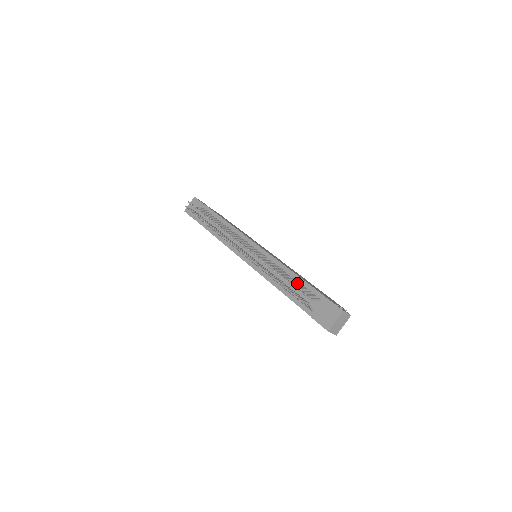
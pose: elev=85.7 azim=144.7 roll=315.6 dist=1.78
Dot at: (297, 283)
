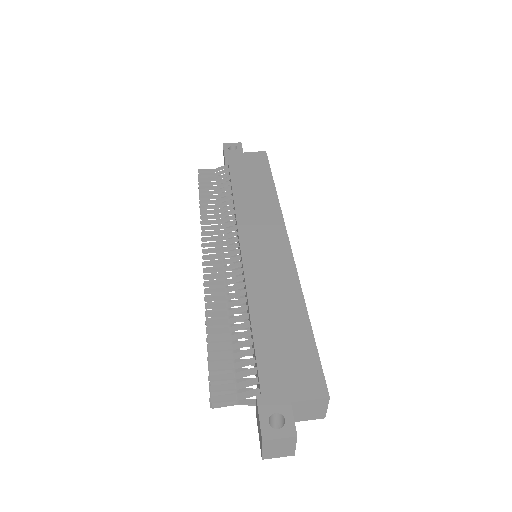
Dot at: (249, 344)
